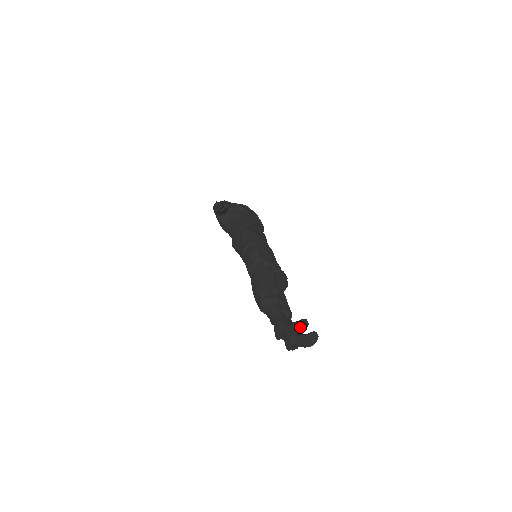
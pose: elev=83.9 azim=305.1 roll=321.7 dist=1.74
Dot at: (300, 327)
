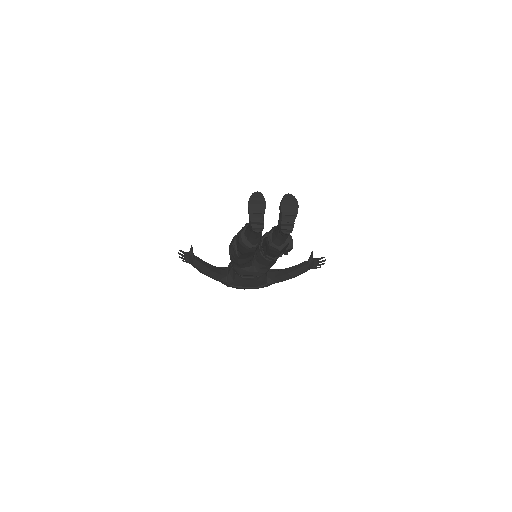
Dot at: (255, 200)
